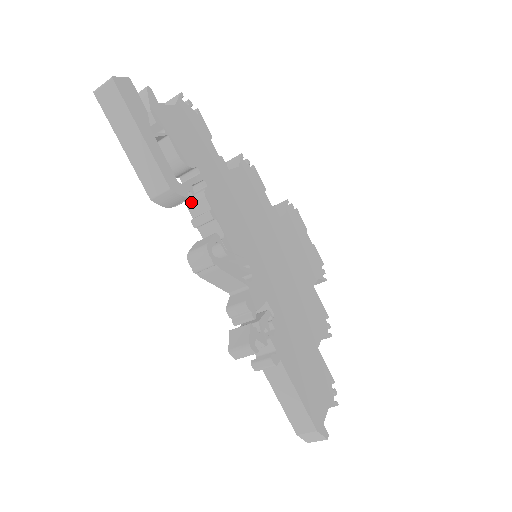
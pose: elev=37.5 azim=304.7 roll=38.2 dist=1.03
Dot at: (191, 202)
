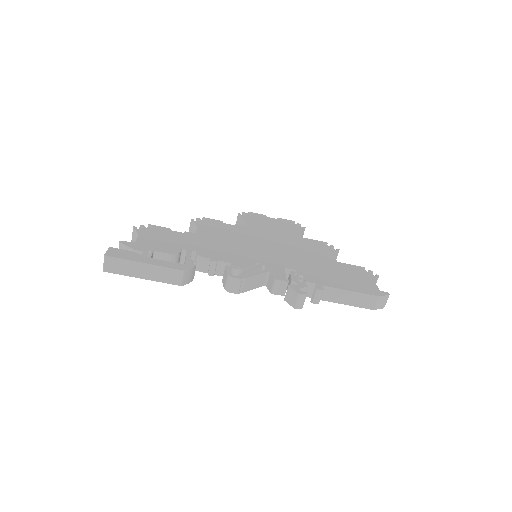
Dot at: (198, 267)
